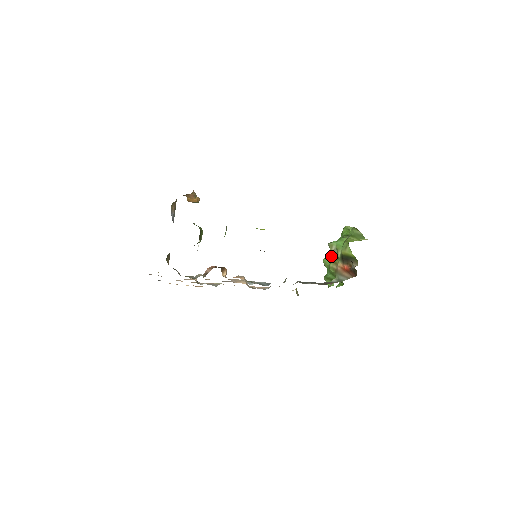
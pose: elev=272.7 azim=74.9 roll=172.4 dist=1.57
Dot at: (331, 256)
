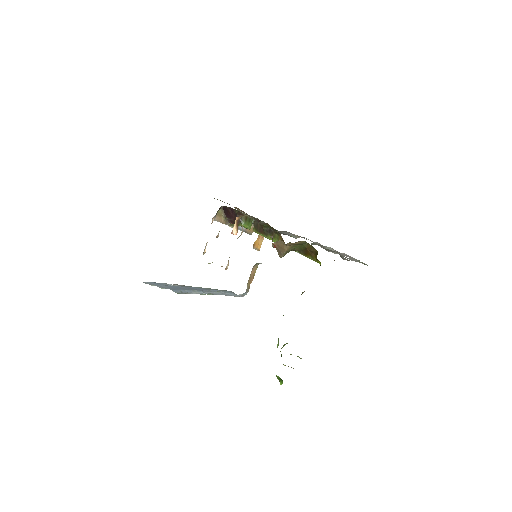
Dot at: occluded
